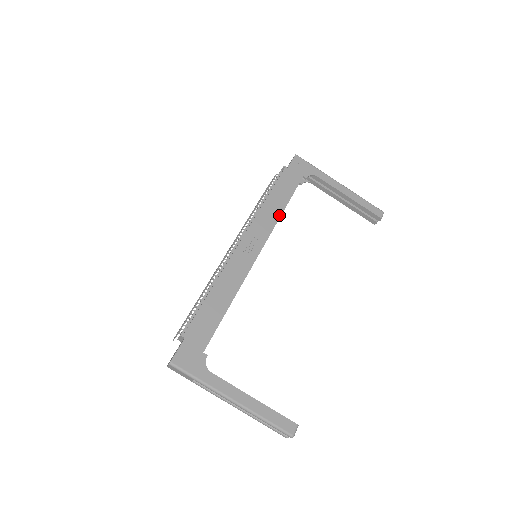
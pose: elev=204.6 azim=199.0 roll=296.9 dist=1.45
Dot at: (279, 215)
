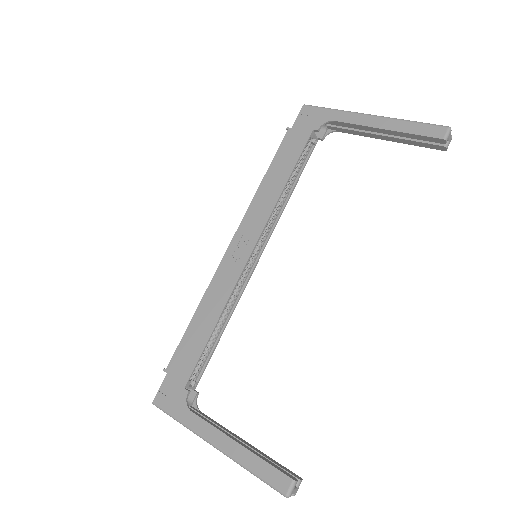
Dot at: (278, 195)
